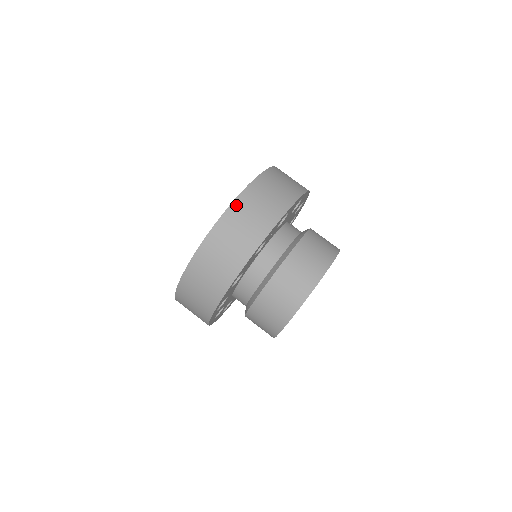
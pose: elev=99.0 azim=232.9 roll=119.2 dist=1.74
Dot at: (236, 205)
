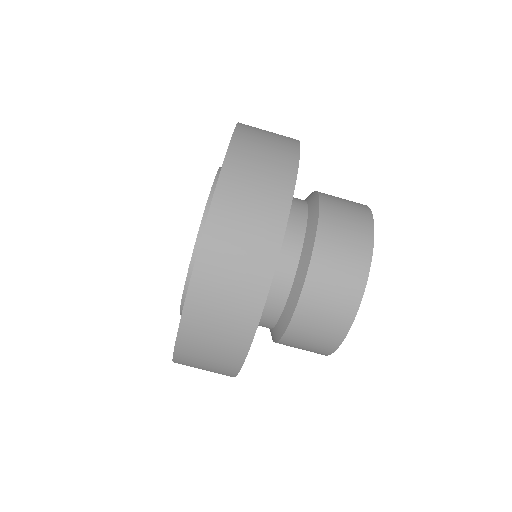
Dot at: (213, 227)
